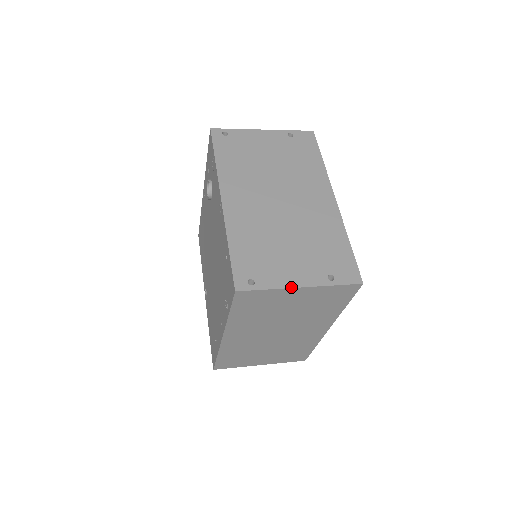
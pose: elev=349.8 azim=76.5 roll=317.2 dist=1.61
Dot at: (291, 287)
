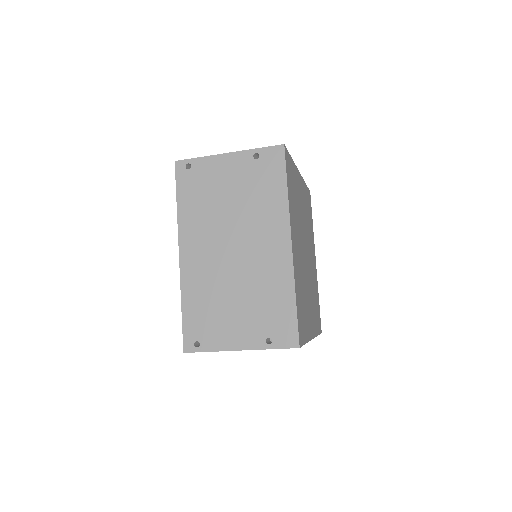
Dot at: (230, 350)
